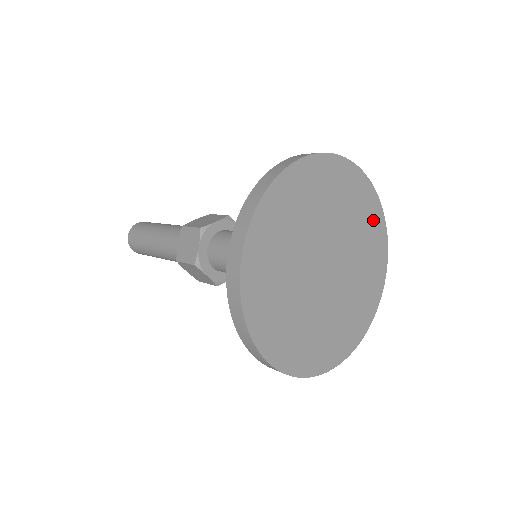
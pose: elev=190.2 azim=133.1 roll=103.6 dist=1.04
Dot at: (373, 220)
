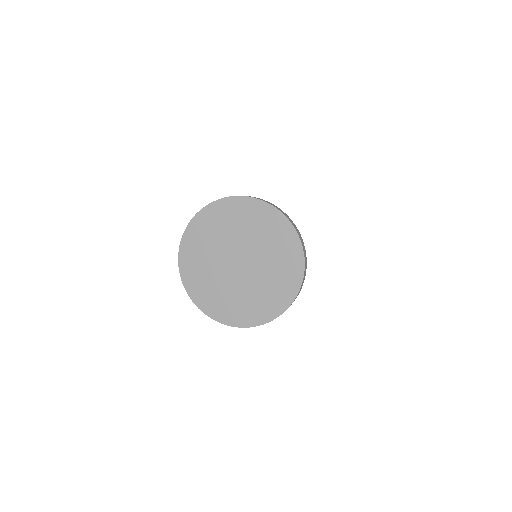
Dot at: (279, 228)
